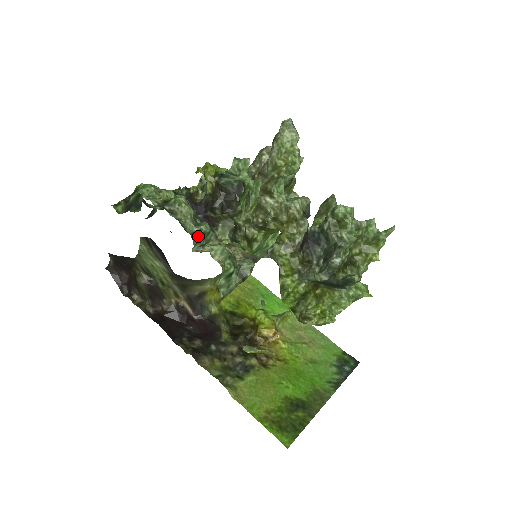
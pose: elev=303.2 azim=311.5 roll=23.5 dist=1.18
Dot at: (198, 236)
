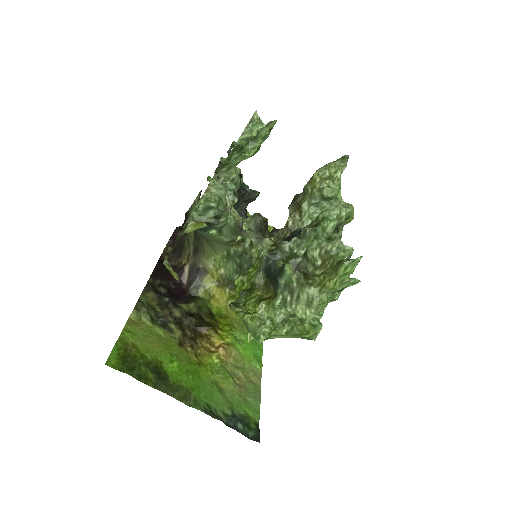
Dot at: (218, 179)
